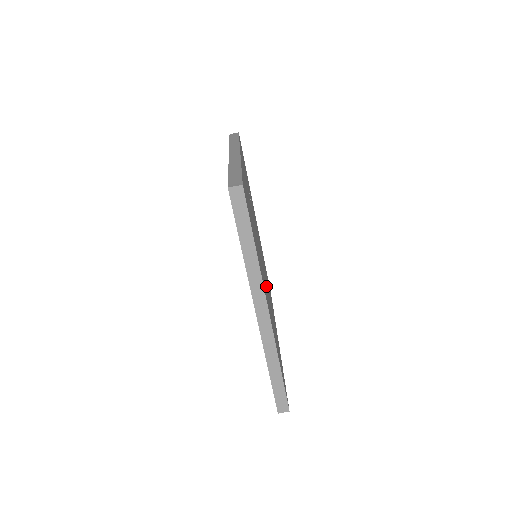
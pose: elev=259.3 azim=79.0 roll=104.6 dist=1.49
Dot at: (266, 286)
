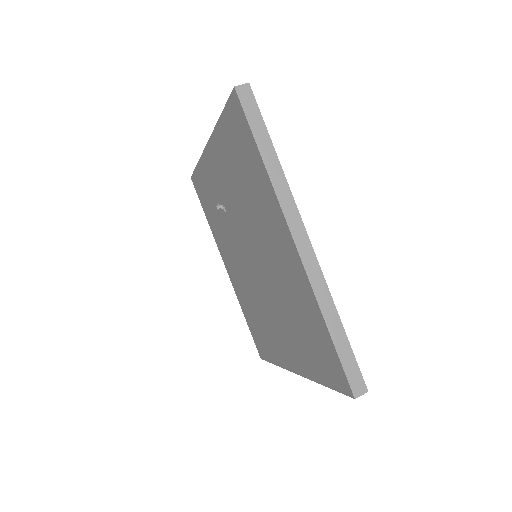
Dot at: occluded
